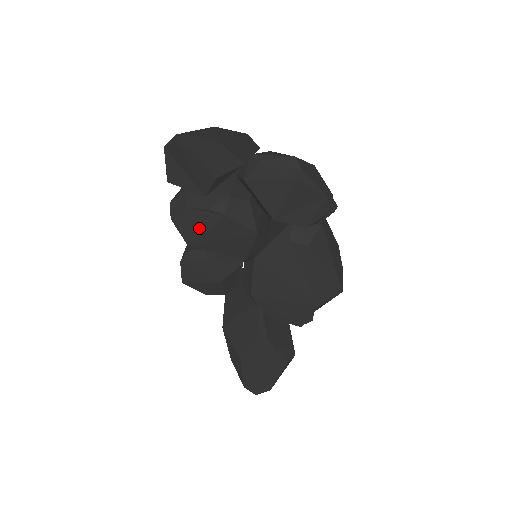
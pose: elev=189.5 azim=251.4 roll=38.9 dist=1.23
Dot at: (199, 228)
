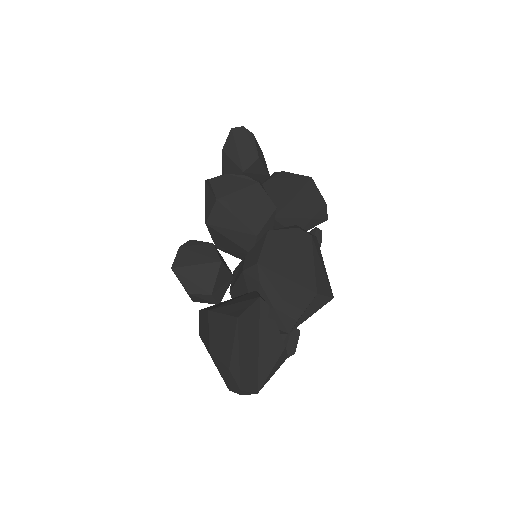
Dot at: (232, 188)
